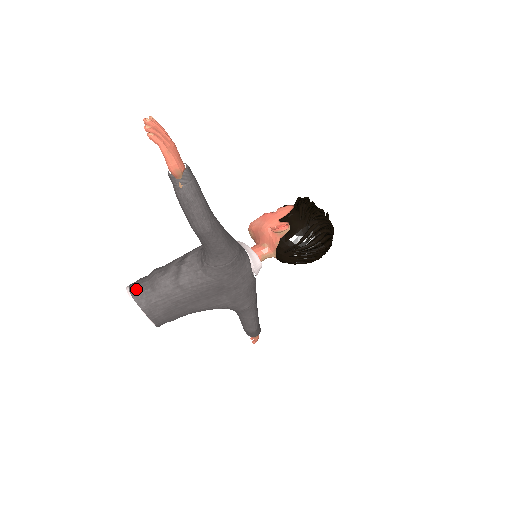
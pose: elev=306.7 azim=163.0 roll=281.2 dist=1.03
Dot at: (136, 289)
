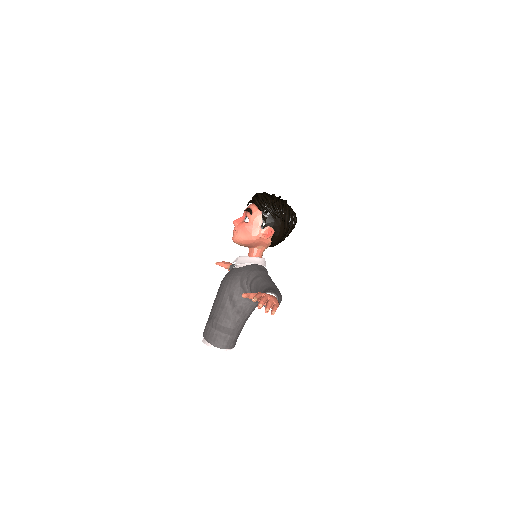
Dot at: (222, 344)
